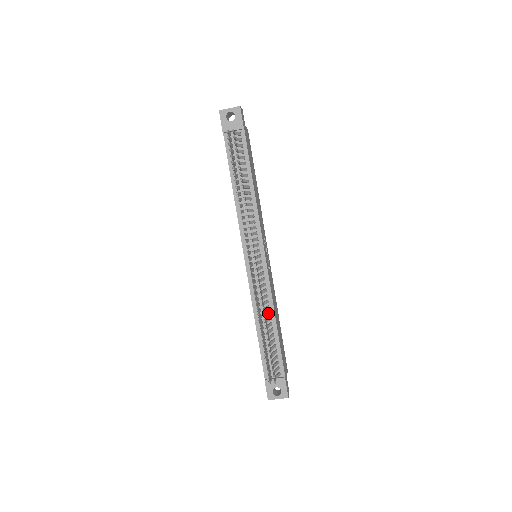
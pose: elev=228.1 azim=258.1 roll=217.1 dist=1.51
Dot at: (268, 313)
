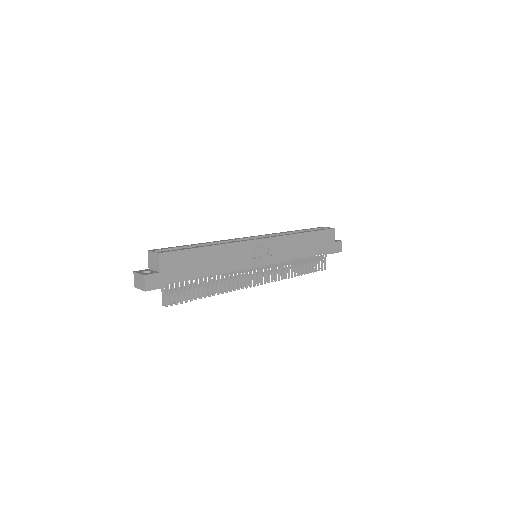
Dot at: (293, 262)
